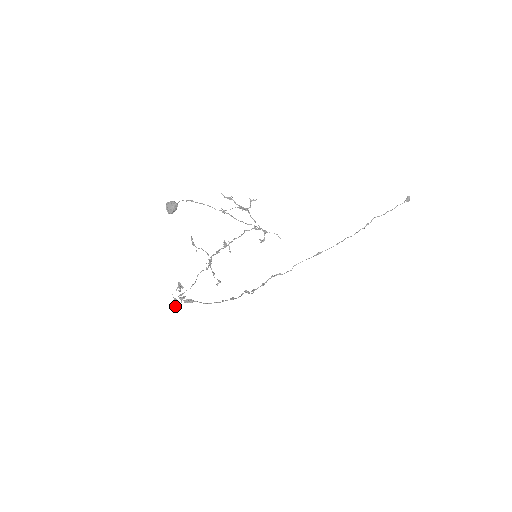
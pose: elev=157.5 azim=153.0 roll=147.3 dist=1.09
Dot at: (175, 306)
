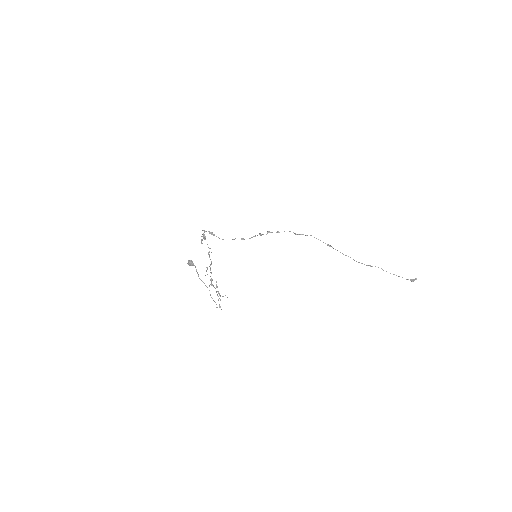
Dot at: occluded
